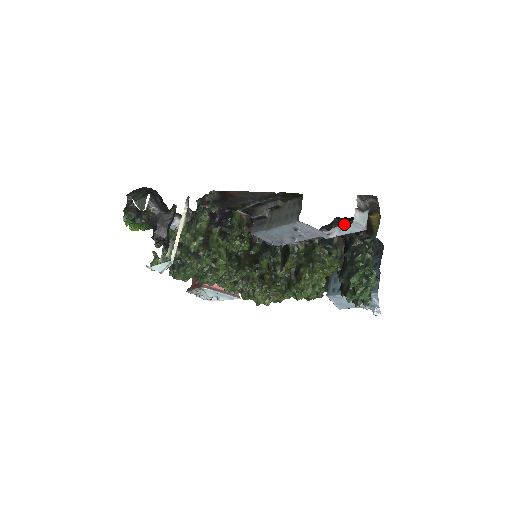
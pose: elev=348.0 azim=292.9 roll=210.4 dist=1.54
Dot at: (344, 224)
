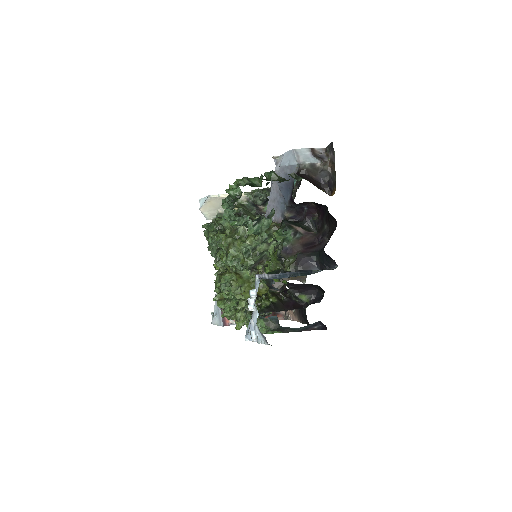
Dot at: (322, 231)
